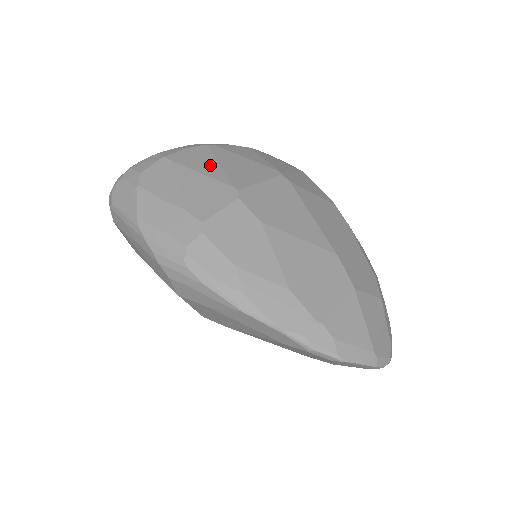
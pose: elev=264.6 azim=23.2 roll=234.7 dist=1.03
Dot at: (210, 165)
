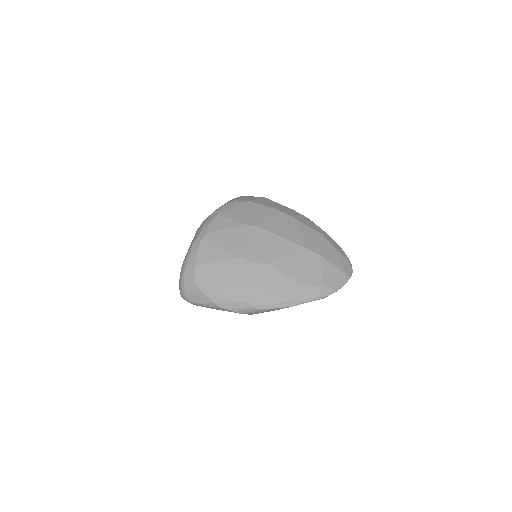
Dot at: (219, 252)
